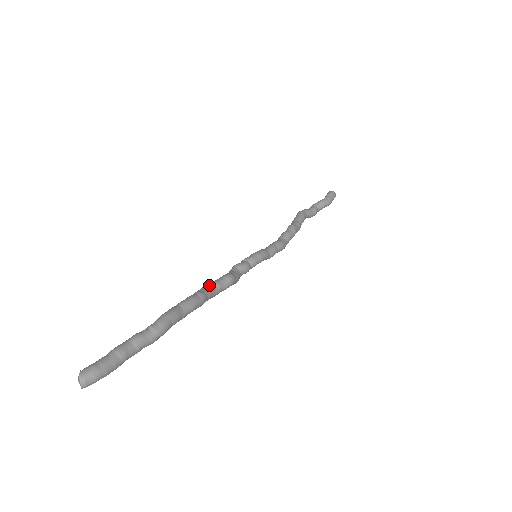
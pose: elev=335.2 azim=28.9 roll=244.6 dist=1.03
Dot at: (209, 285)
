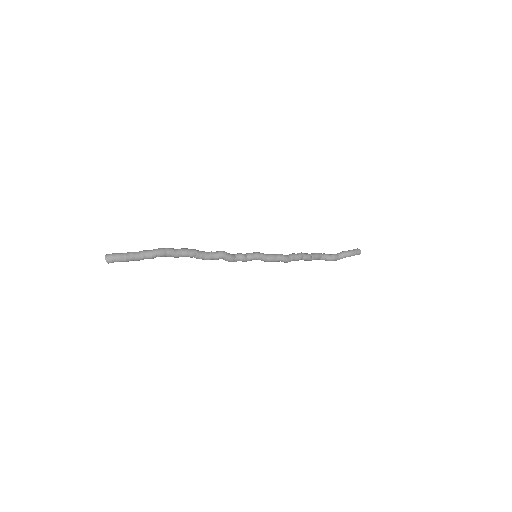
Dot at: (205, 252)
